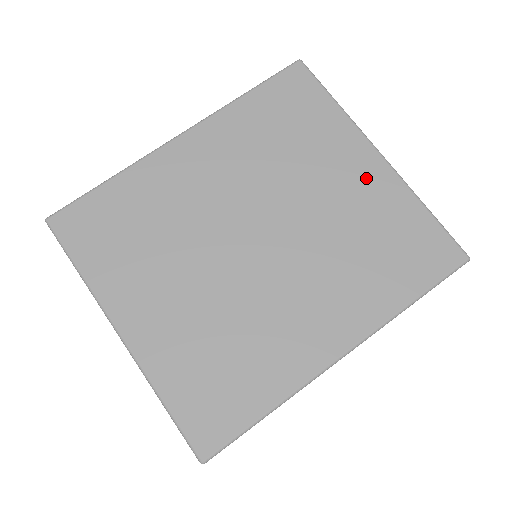
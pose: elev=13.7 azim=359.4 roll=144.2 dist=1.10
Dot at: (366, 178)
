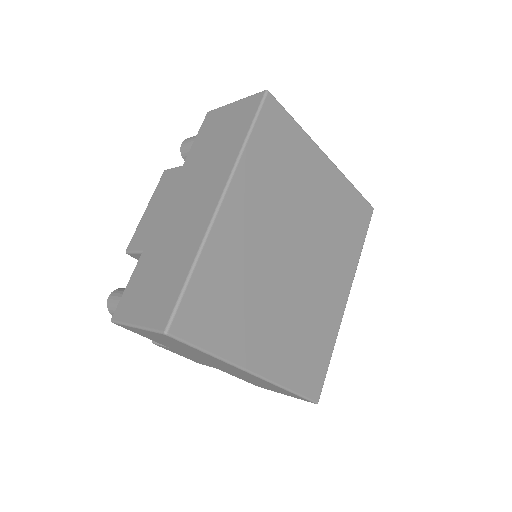
Dot at: (328, 180)
